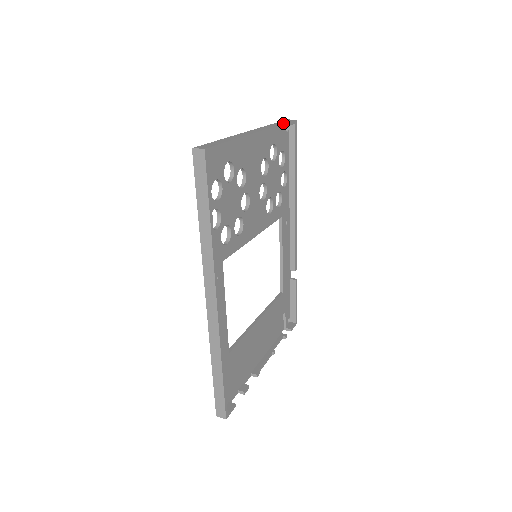
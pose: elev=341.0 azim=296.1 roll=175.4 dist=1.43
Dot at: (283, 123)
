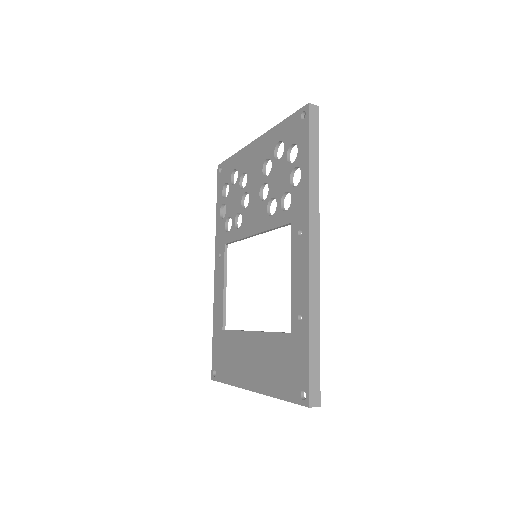
Dot at: occluded
